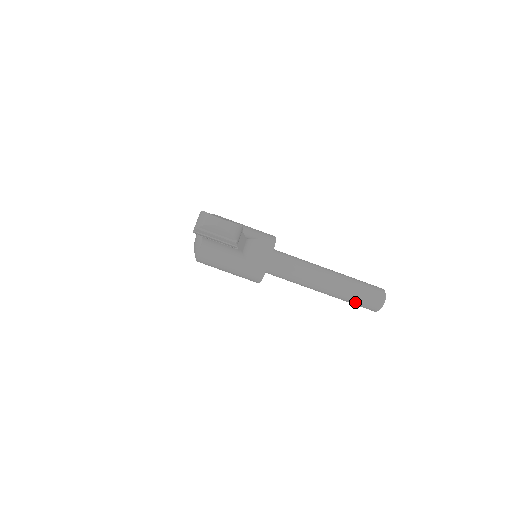
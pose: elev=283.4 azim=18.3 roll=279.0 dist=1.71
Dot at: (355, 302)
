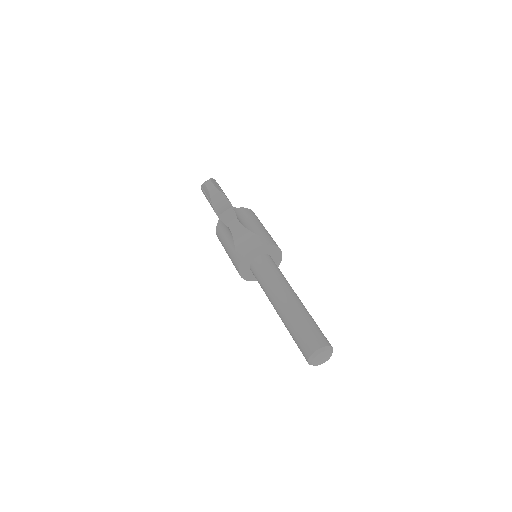
Dot at: (294, 338)
